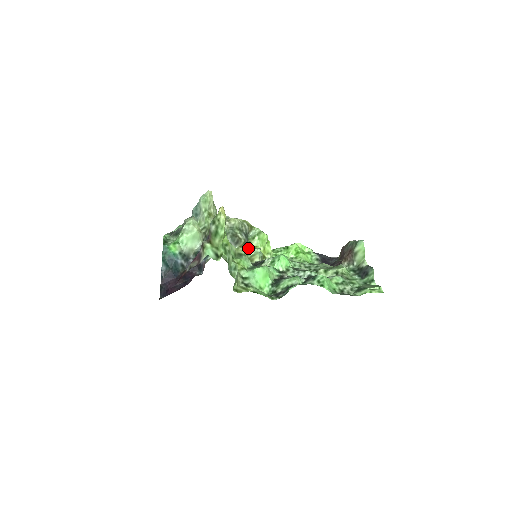
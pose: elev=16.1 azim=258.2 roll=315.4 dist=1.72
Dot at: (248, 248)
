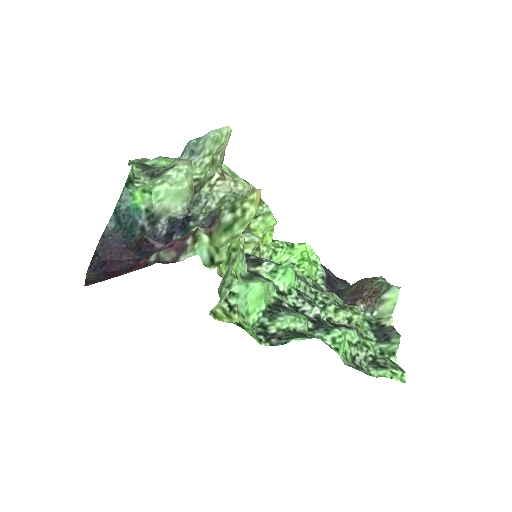
Dot at: (244, 230)
